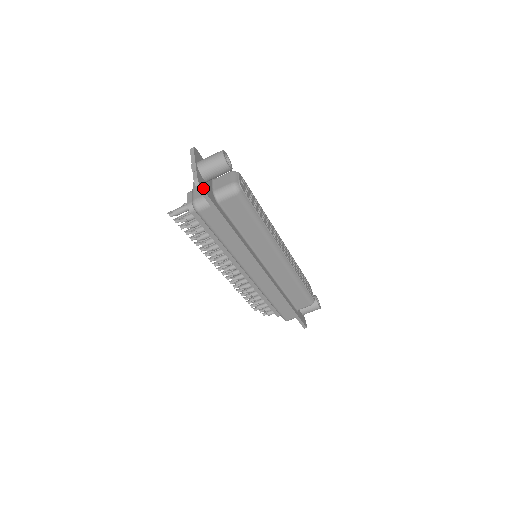
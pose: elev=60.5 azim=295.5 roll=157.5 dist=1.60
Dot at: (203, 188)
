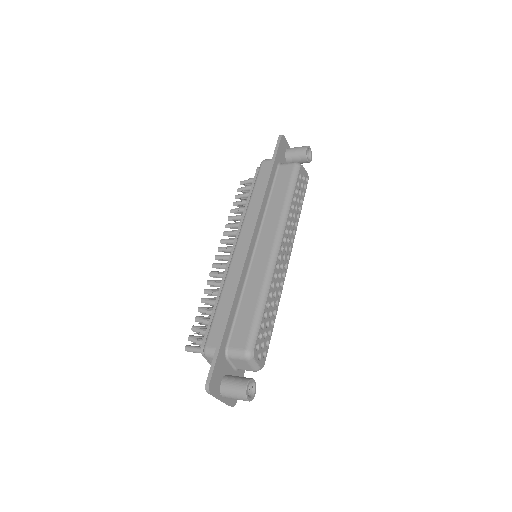
Dot at: occluded
